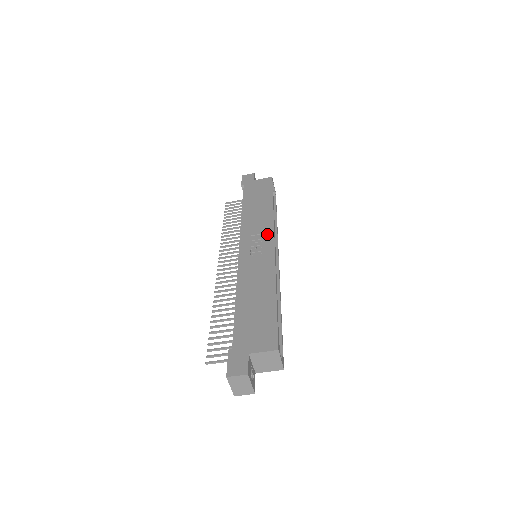
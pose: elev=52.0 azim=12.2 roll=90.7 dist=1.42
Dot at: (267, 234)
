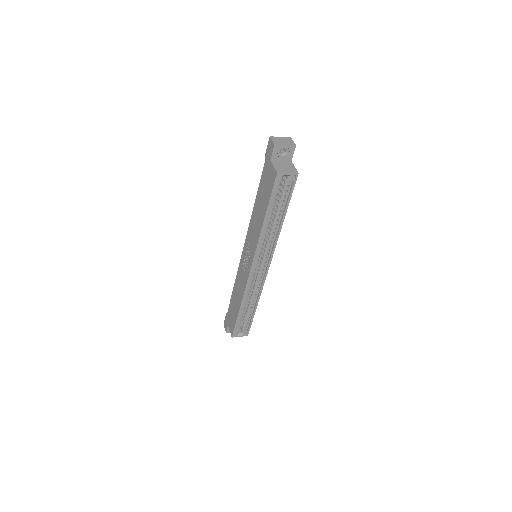
Dot at: (251, 255)
